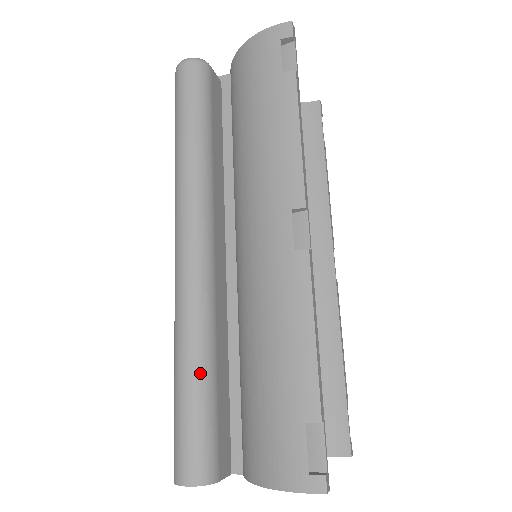
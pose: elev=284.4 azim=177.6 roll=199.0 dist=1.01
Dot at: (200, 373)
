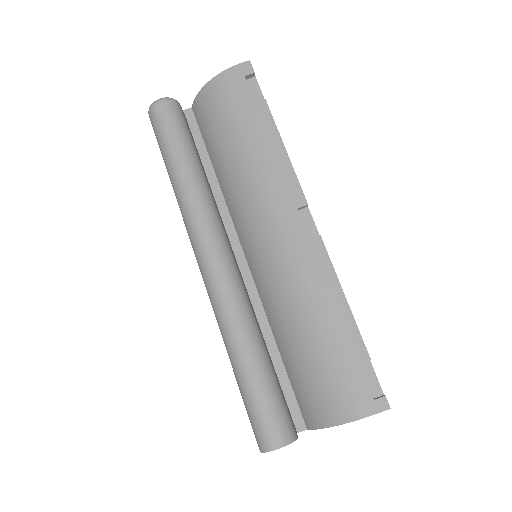
Dot at: (259, 357)
